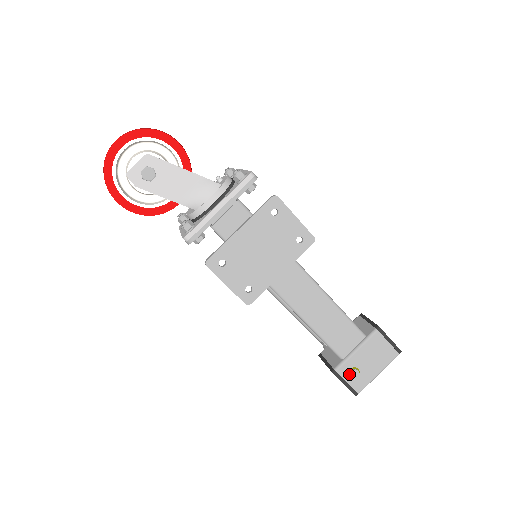
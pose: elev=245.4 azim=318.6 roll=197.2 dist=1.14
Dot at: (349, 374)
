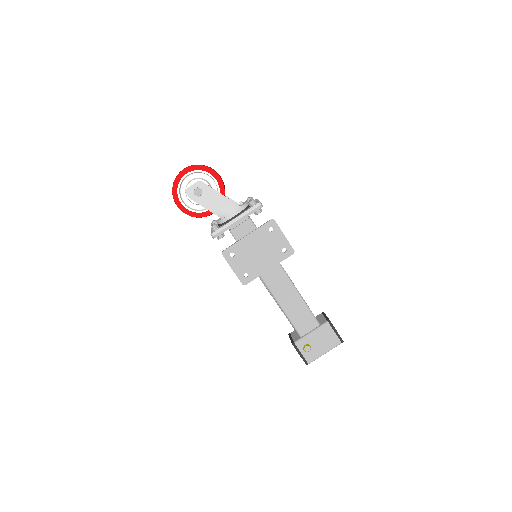
Dot at: (304, 348)
